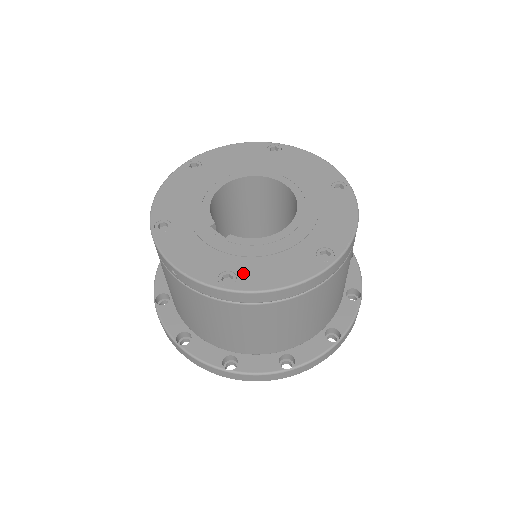
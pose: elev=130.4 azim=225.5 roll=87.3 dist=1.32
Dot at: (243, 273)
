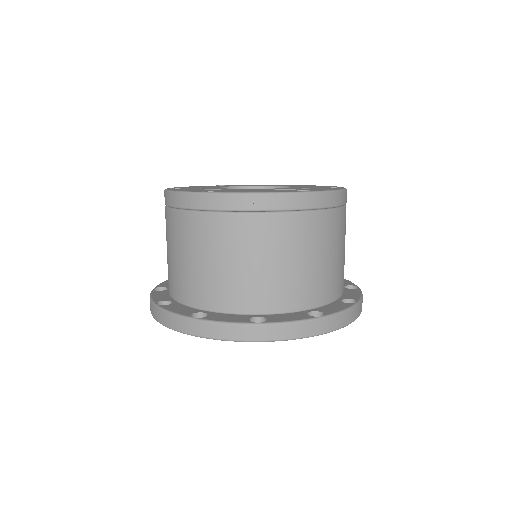
Dot at: (308, 190)
